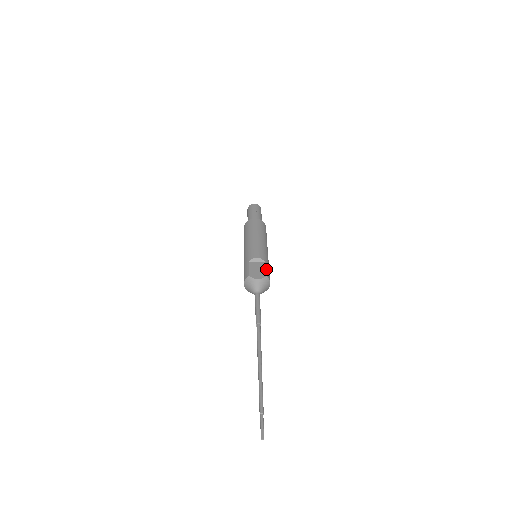
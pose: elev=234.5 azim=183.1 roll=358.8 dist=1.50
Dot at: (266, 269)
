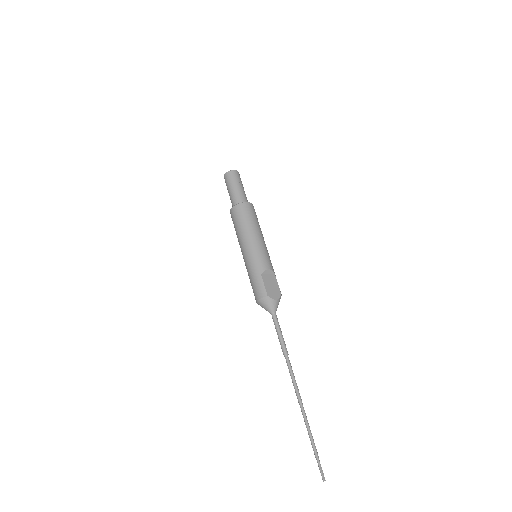
Dot at: occluded
